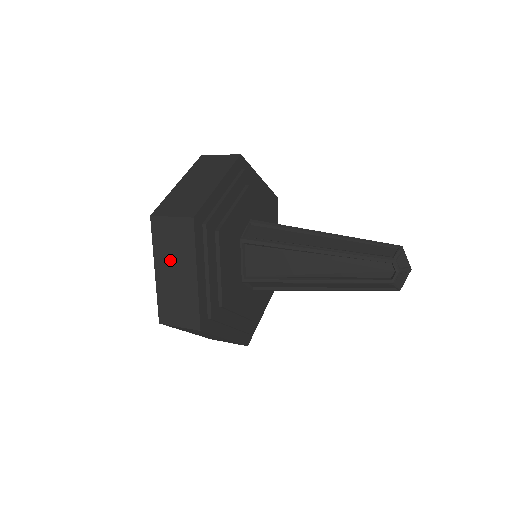
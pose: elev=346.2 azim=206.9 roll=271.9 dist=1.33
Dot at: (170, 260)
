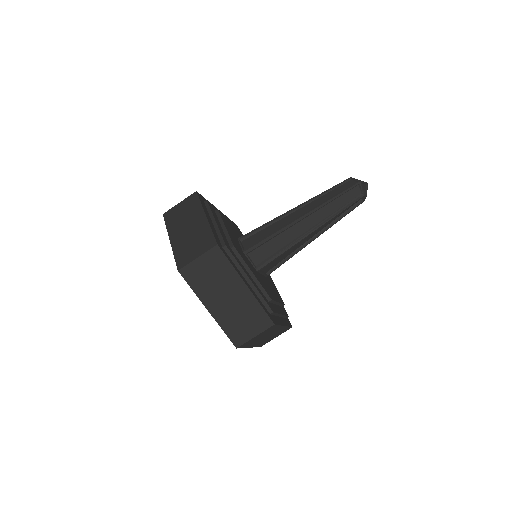
Dot at: (261, 339)
